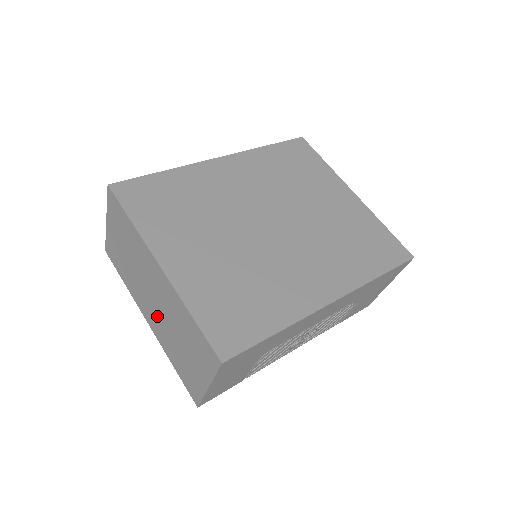
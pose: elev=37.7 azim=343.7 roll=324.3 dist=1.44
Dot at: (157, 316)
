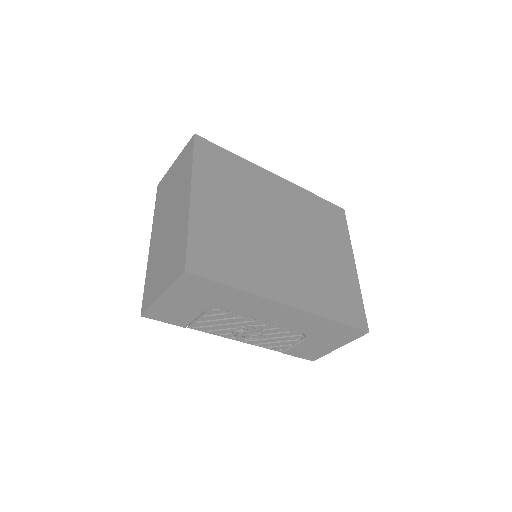
Dot at: (161, 236)
